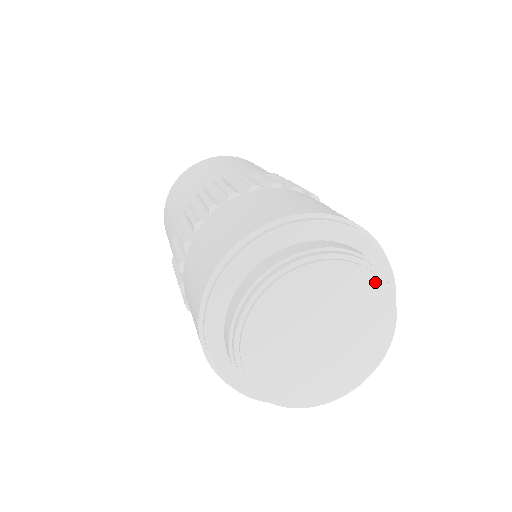
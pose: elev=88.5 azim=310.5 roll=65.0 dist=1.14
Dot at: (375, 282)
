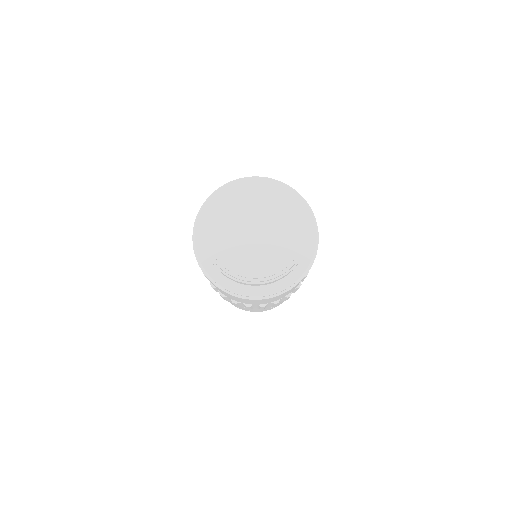
Dot at: (300, 225)
